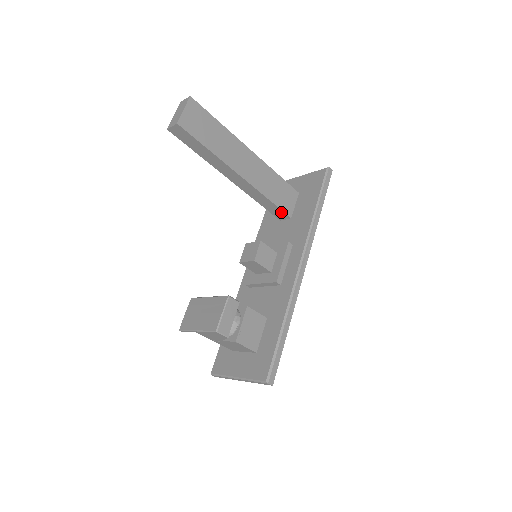
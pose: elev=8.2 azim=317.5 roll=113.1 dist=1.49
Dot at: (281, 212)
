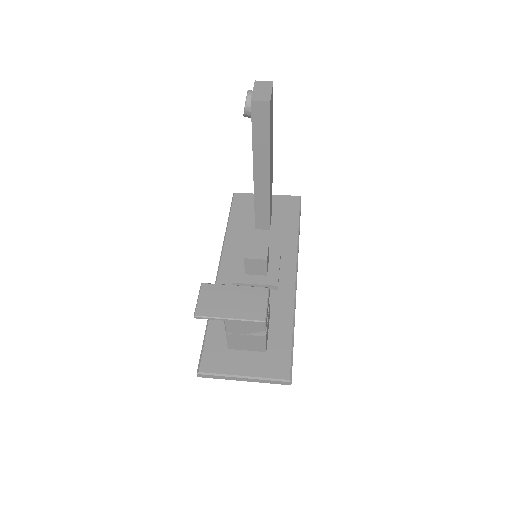
Dot at: (267, 221)
